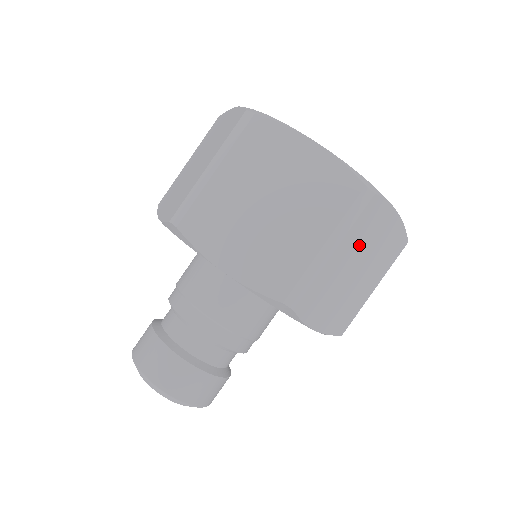
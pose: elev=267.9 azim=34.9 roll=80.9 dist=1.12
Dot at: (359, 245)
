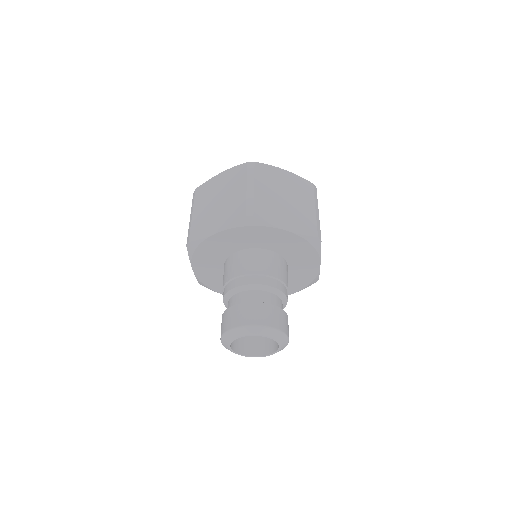
Dot at: (271, 185)
